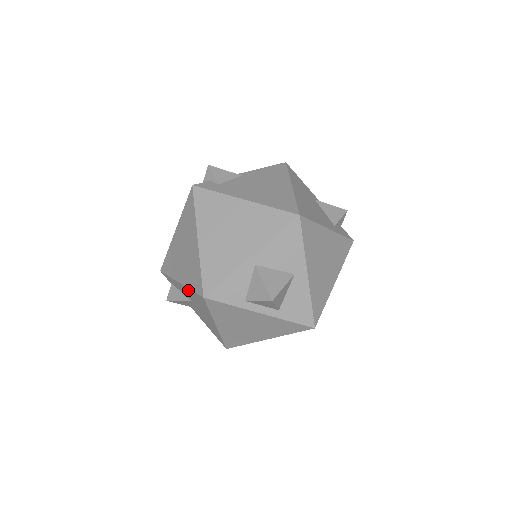
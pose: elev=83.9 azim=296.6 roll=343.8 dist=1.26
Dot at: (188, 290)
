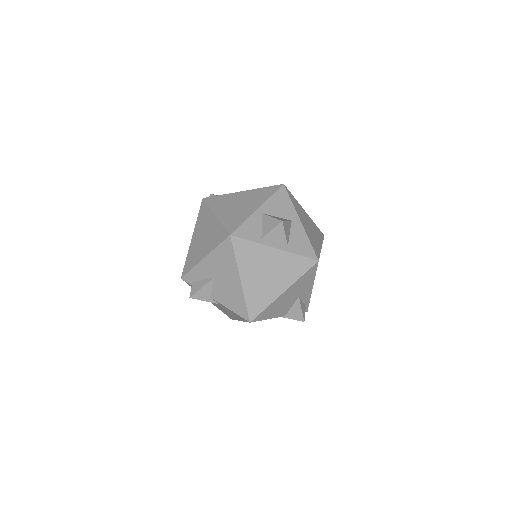
Dot at: (213, 255)
